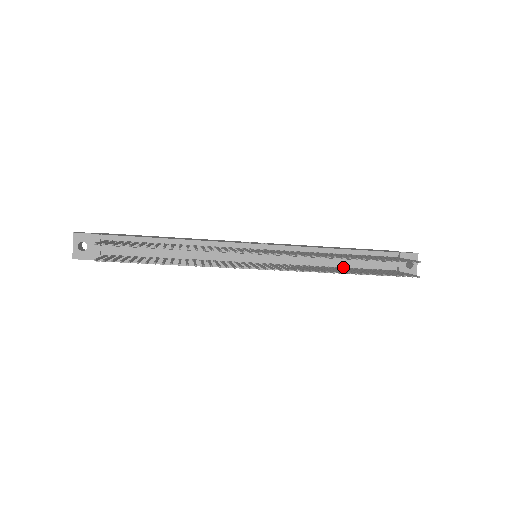
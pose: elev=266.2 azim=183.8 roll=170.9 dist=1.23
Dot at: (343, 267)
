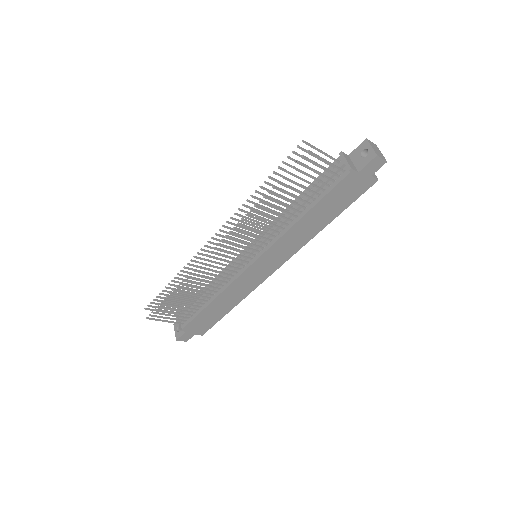
Dot at: (303, 207)
